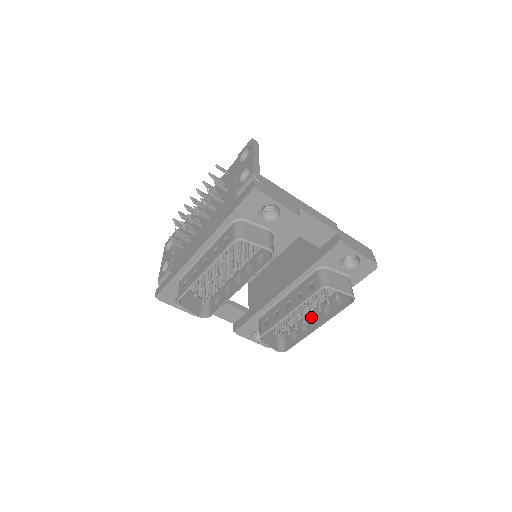
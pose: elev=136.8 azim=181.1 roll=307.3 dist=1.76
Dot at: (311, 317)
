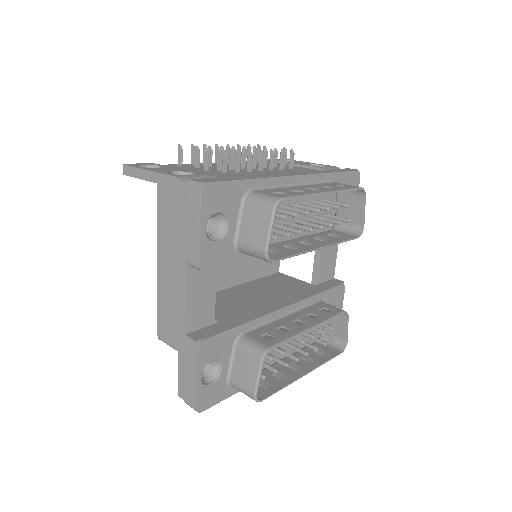
Dot at: (308, 353)
